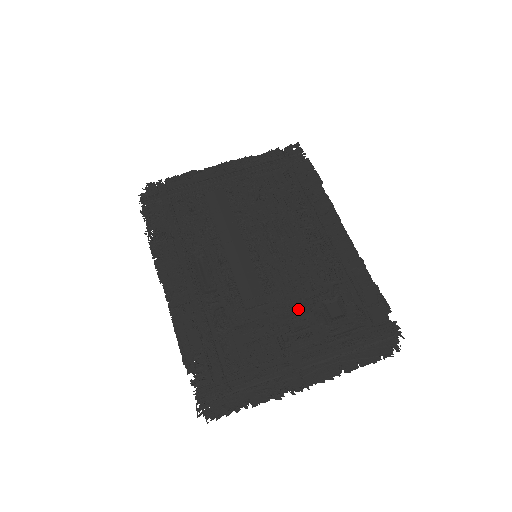
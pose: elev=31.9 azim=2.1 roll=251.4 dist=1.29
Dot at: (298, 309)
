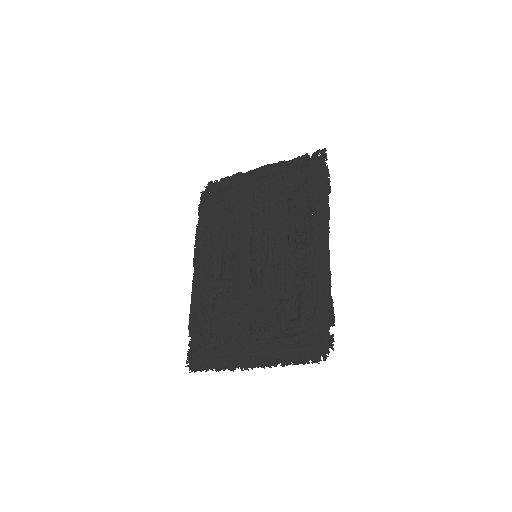
Dot at: (268, 307)
